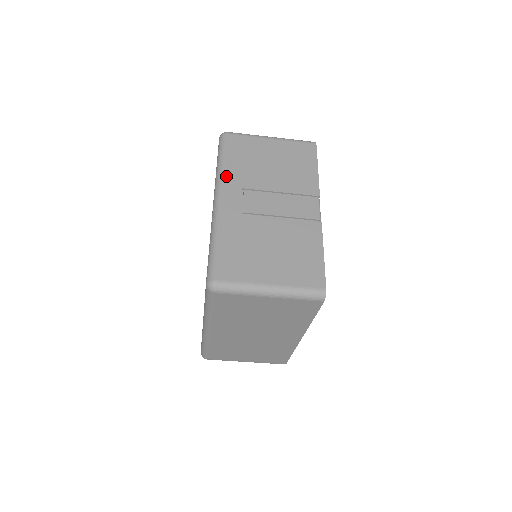
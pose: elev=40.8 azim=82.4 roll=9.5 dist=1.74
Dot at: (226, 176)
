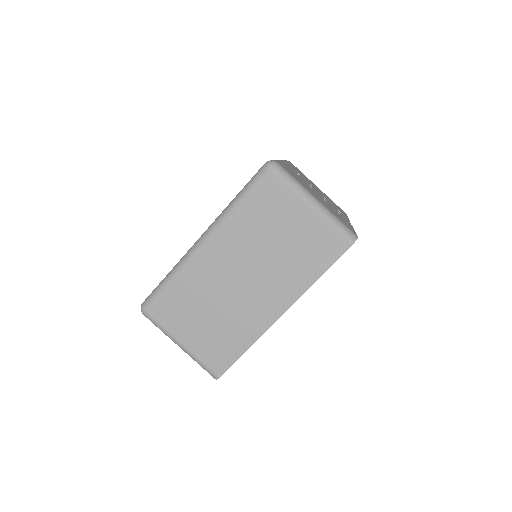
Dot at: occluded
